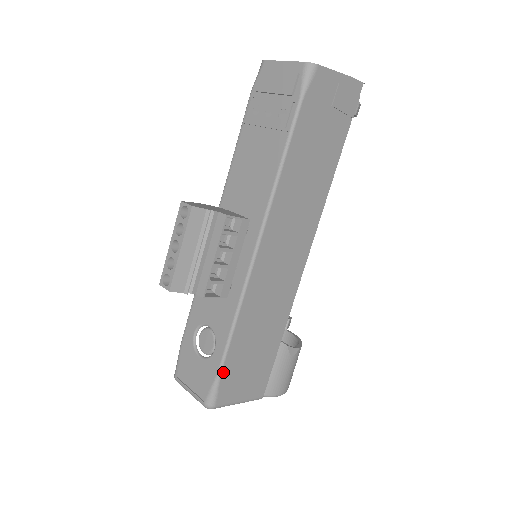
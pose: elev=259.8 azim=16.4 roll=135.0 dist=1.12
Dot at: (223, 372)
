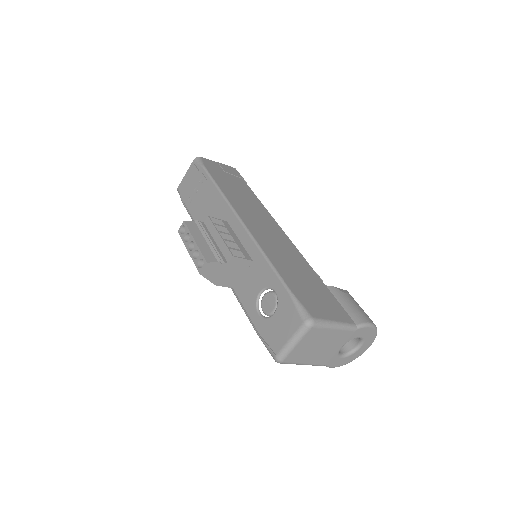
Dot at: (293, 292)
